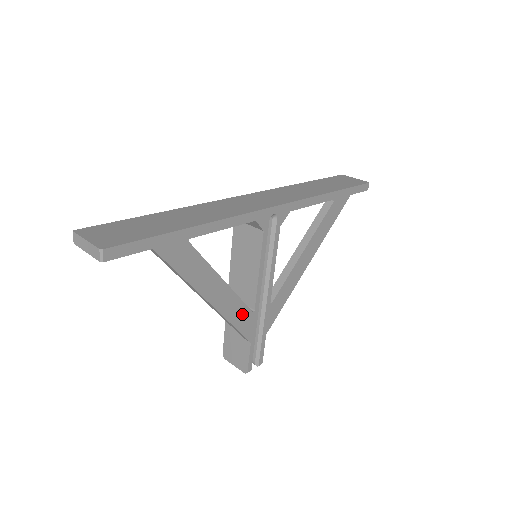
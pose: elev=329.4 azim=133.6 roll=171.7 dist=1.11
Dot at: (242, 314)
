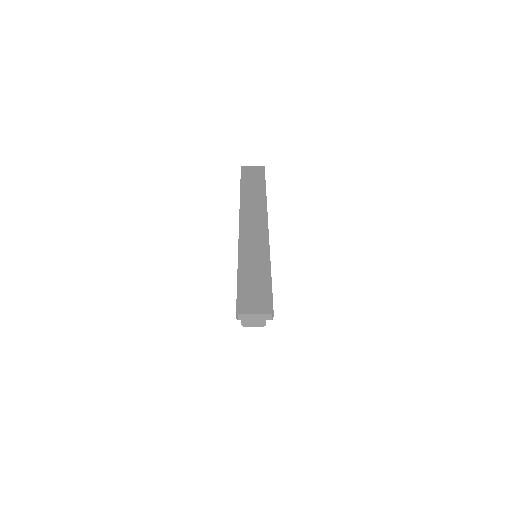
Dot at: occluded
